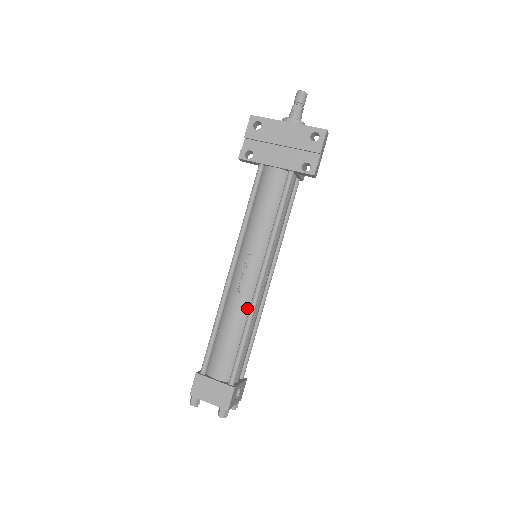
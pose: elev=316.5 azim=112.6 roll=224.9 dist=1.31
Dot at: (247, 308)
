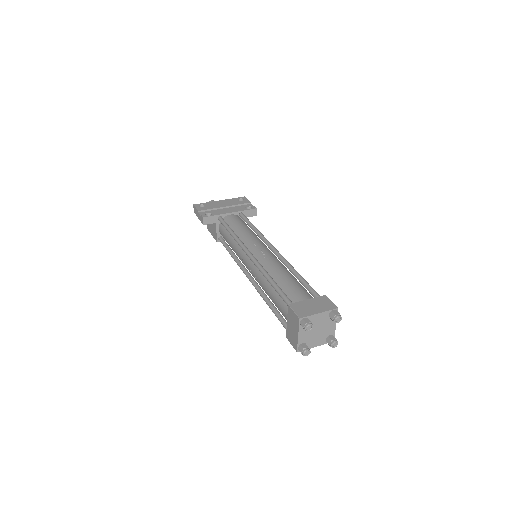
Dot at: (282, 265)
